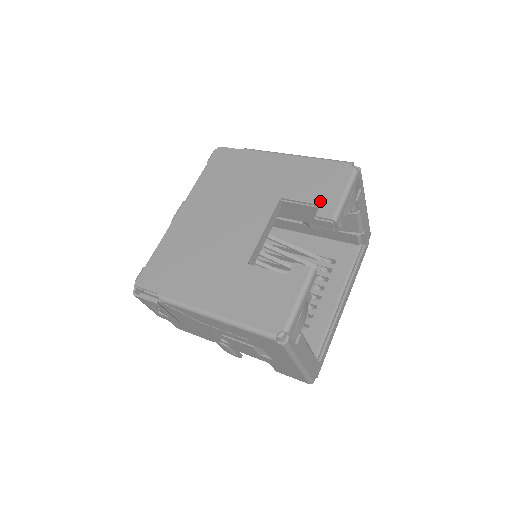
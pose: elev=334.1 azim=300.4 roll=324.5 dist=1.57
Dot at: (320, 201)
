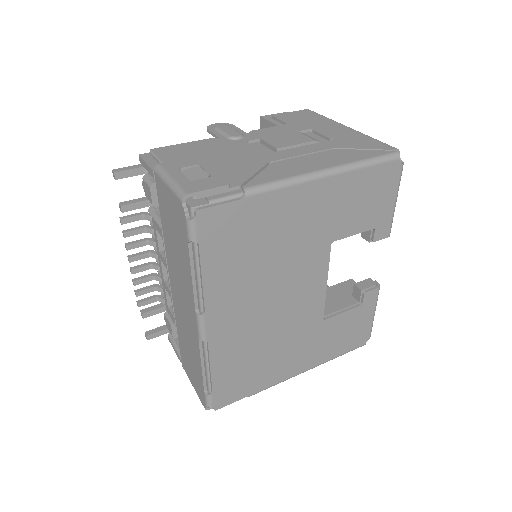
Dot at: (375, 224)
